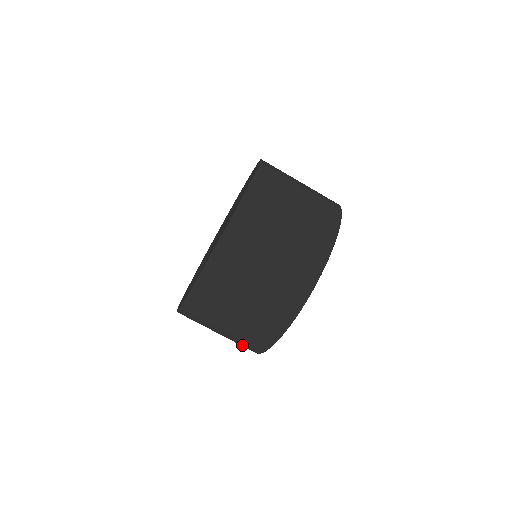
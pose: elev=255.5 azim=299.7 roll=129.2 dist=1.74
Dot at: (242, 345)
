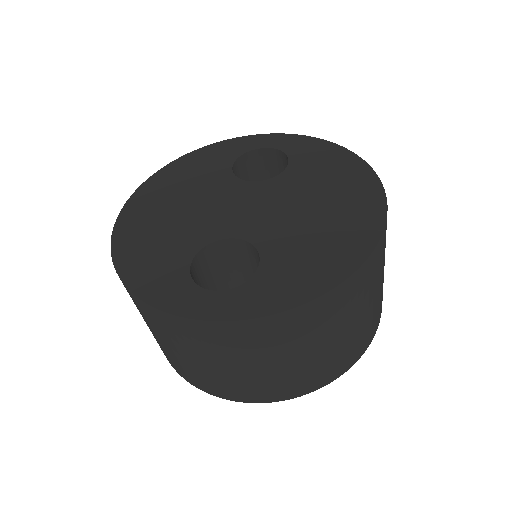
Dot at: (213, 384)
